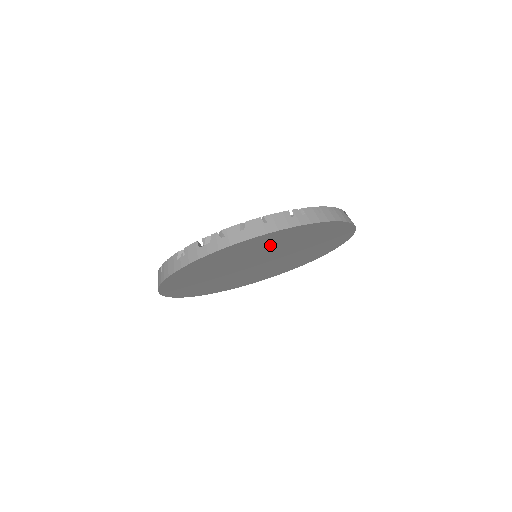
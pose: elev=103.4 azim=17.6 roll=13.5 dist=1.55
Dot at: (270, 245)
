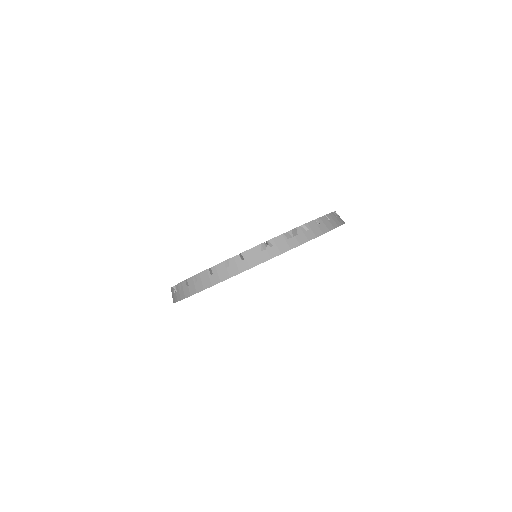
Dot at: occluded
